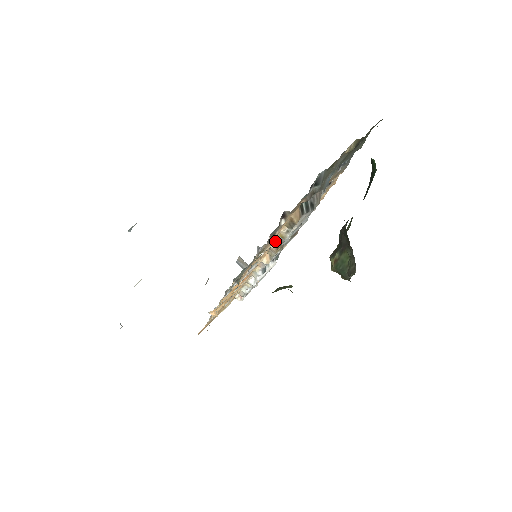
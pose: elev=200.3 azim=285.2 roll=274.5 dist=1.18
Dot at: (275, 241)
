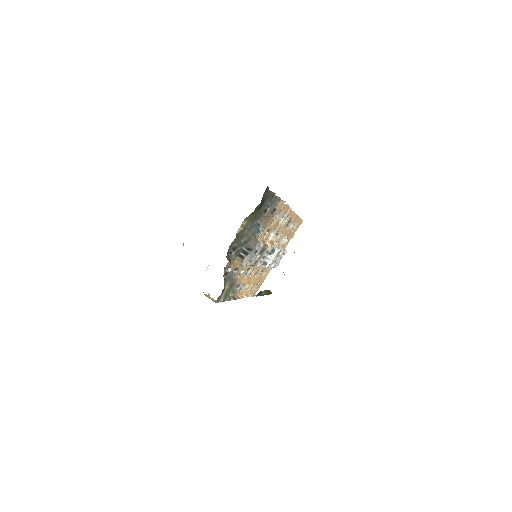
Dot at: occluded
